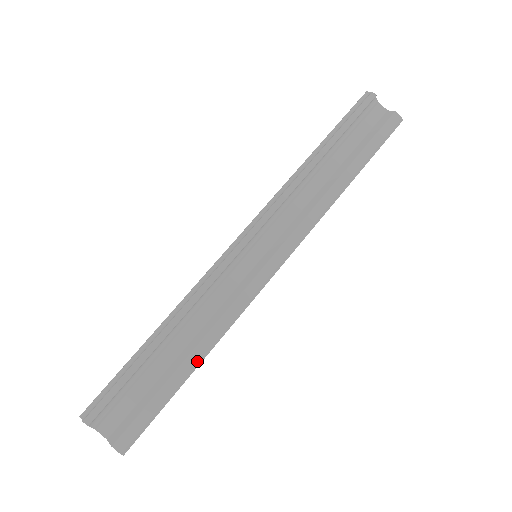
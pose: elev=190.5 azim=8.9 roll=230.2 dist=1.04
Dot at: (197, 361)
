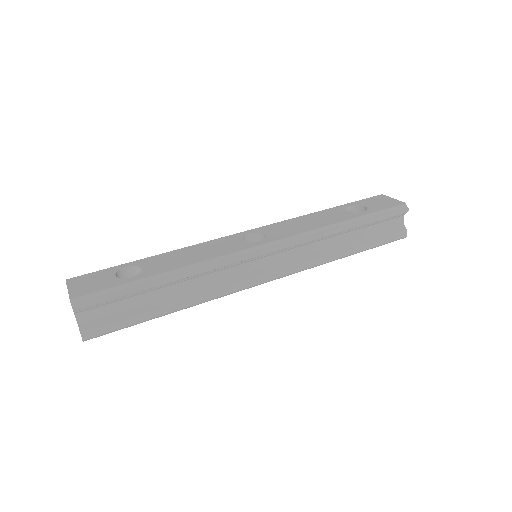
Dot at: (175, 311)
